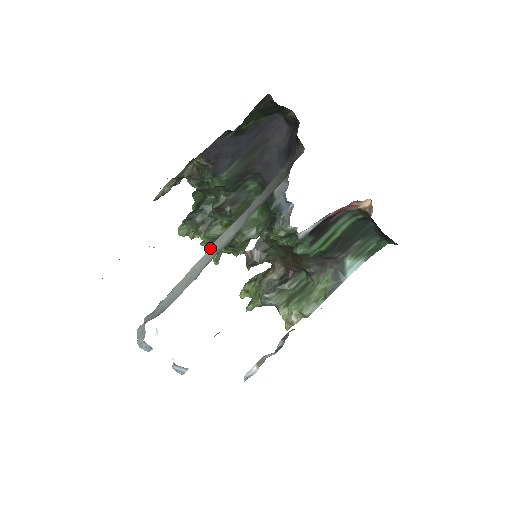
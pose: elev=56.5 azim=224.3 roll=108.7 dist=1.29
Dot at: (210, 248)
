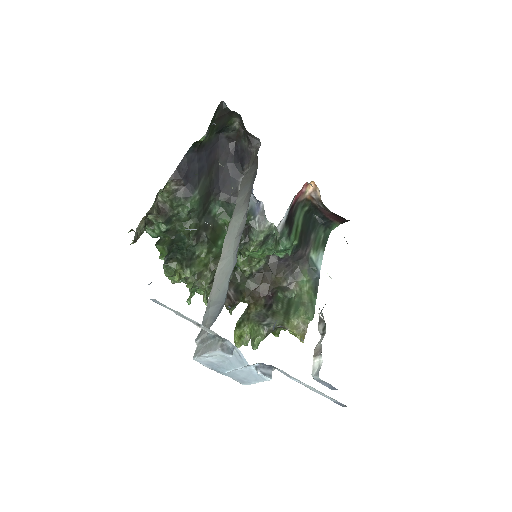
Dot at: (223, 247)
